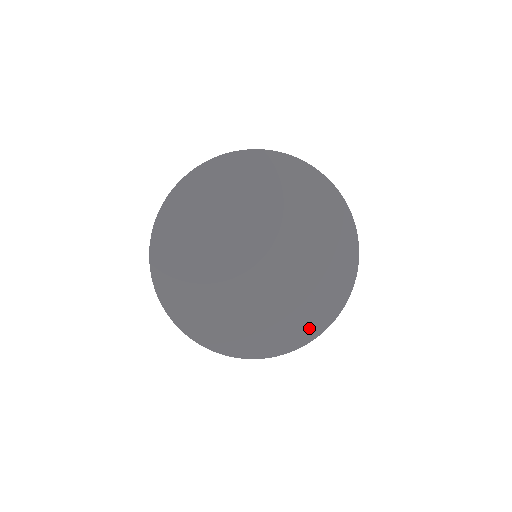
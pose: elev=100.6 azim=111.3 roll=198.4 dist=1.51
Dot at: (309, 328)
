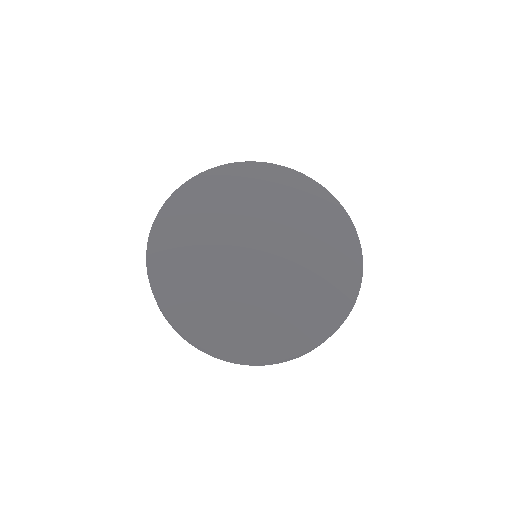
Dot at: (322, 324)
